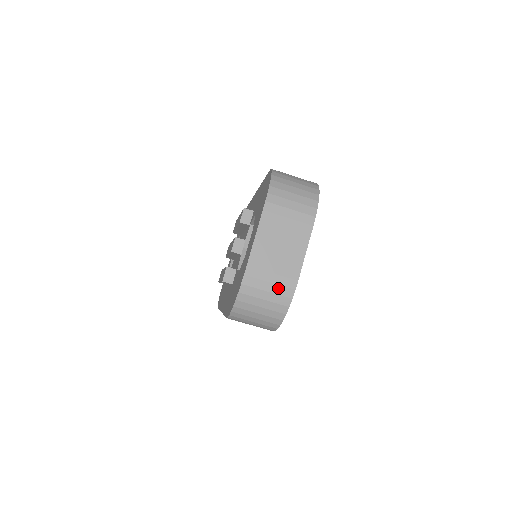
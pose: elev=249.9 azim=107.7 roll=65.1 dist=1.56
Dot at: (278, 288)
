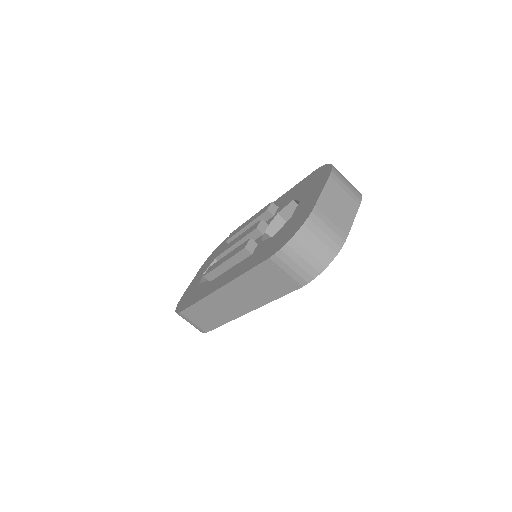
Dot at: (333, 234)
